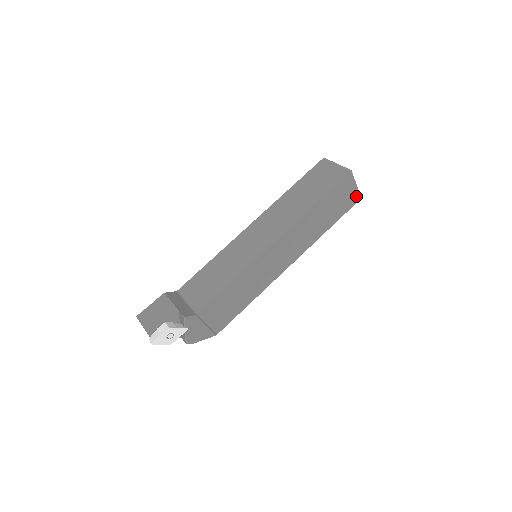
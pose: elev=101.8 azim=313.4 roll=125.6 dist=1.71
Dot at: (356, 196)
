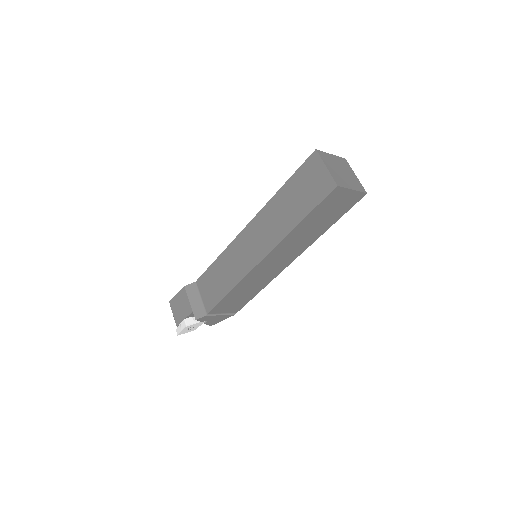
Dot at: (358, 195)
